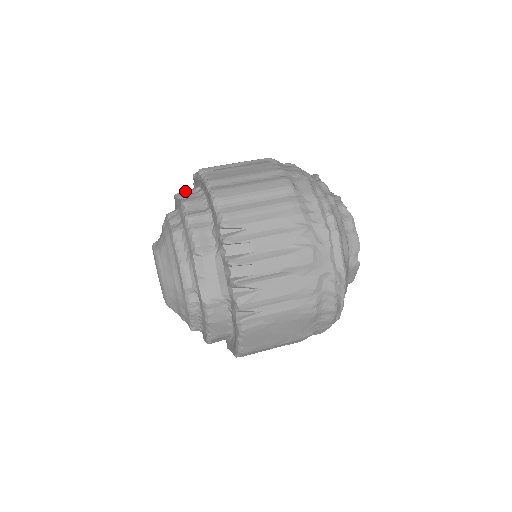
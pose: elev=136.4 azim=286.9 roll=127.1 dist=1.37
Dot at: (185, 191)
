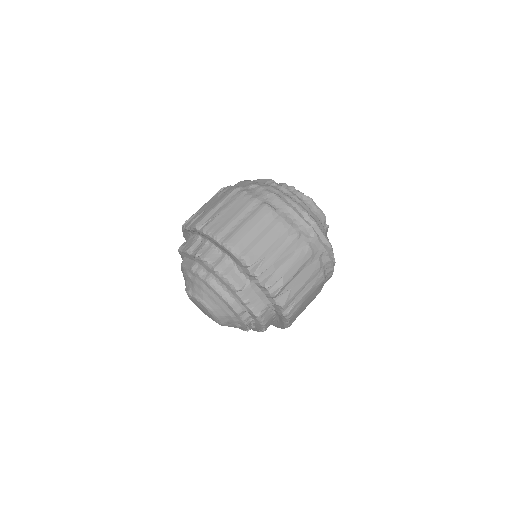
Dot at: (192, 245)
